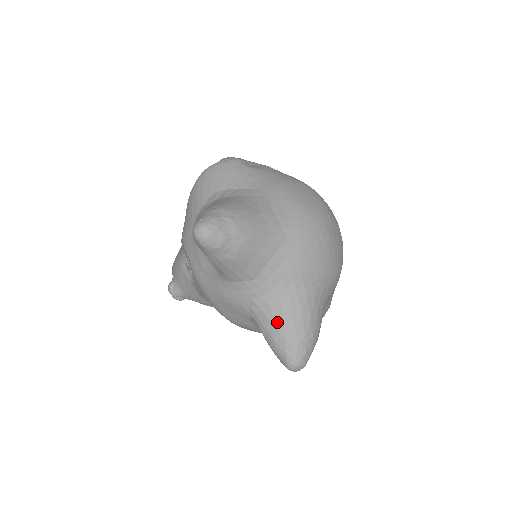
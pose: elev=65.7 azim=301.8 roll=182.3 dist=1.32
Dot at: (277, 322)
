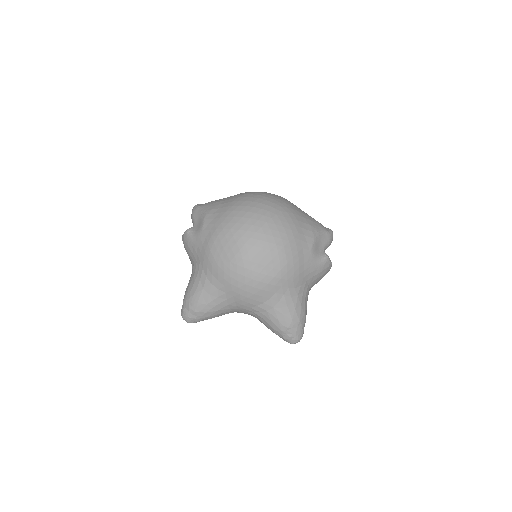
Dot at: occluded
